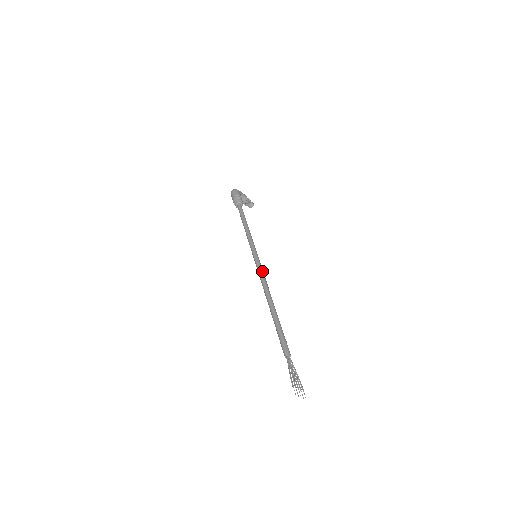
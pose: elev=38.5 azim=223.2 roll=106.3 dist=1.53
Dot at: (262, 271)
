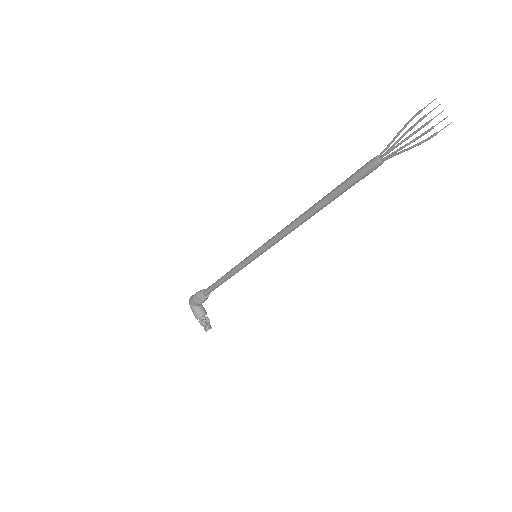
Dot at: occluded
